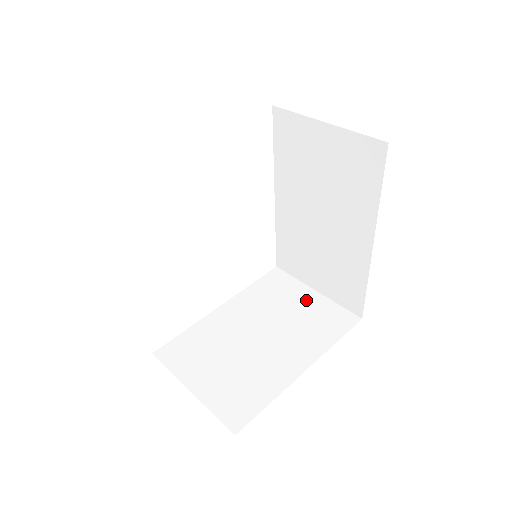
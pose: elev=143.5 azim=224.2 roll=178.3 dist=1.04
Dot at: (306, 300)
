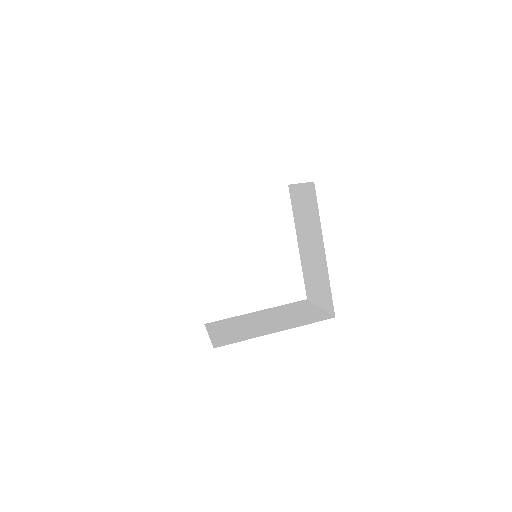
Dot at: (309, 310)
